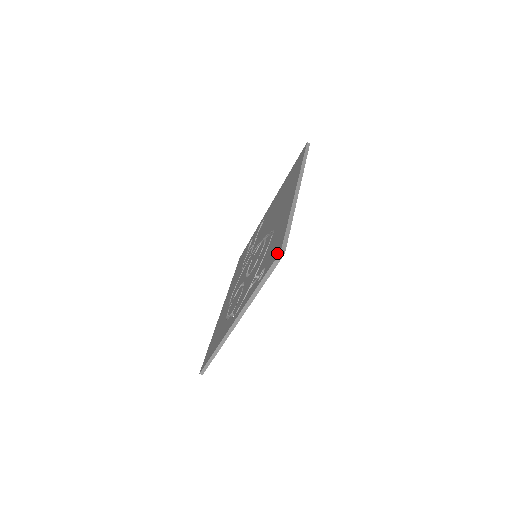
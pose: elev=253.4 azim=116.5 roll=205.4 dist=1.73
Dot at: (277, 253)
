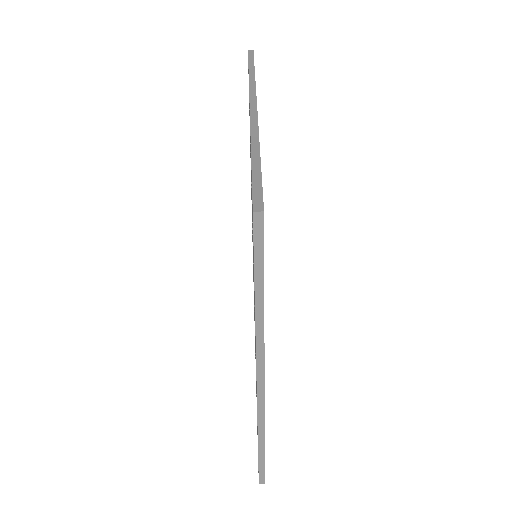
Dot at: occluded
